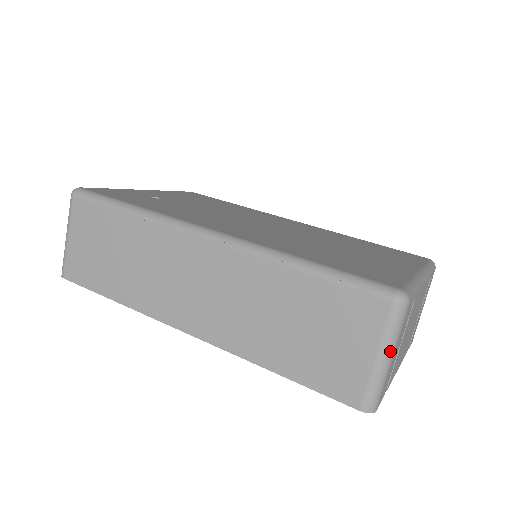
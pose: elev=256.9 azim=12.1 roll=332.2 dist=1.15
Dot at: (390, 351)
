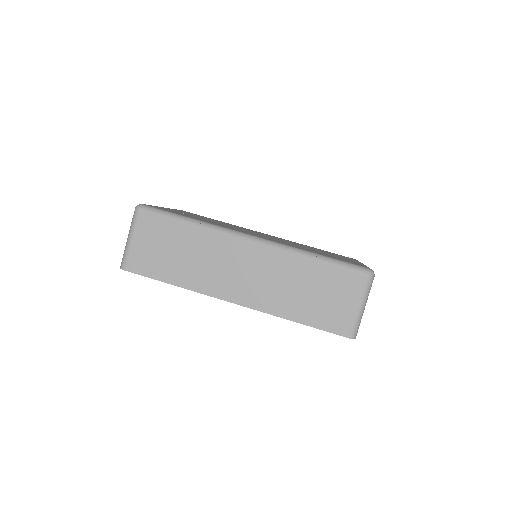
Dot at: (365, 303)
